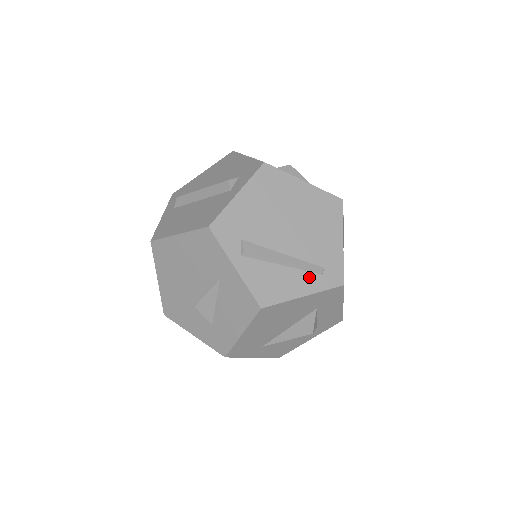
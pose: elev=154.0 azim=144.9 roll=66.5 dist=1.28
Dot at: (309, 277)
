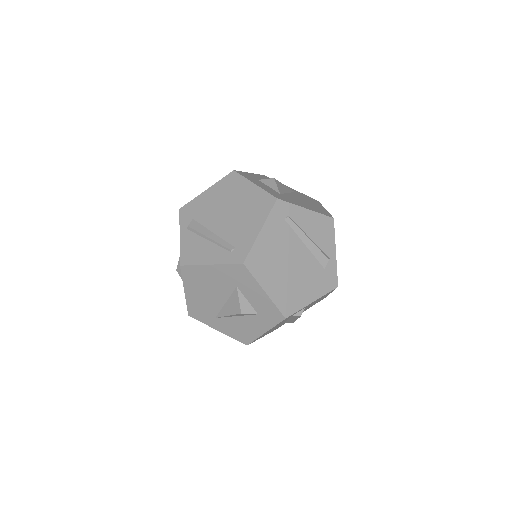
Dot at: (221, 252)
